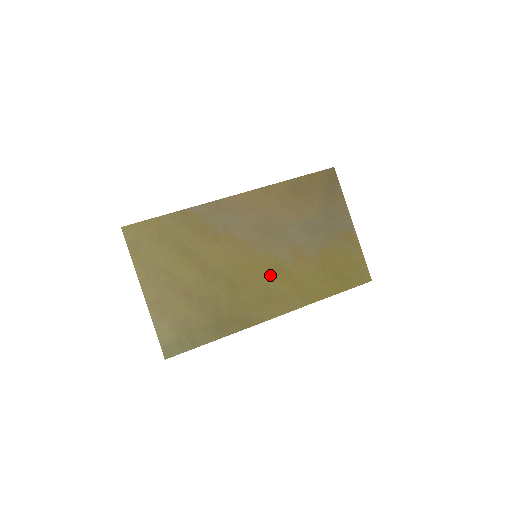
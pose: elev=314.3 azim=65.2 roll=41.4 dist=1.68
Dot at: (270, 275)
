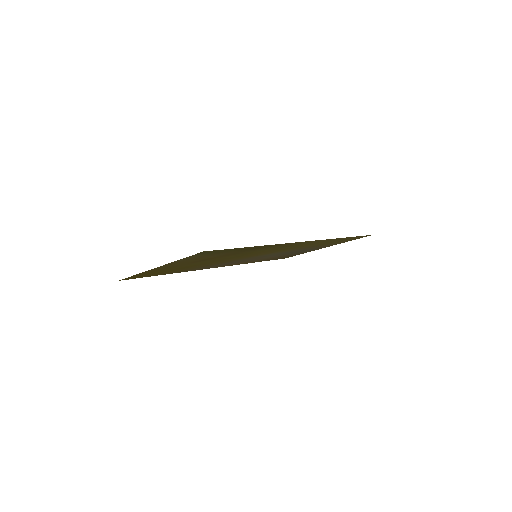
Dot at: occluded
